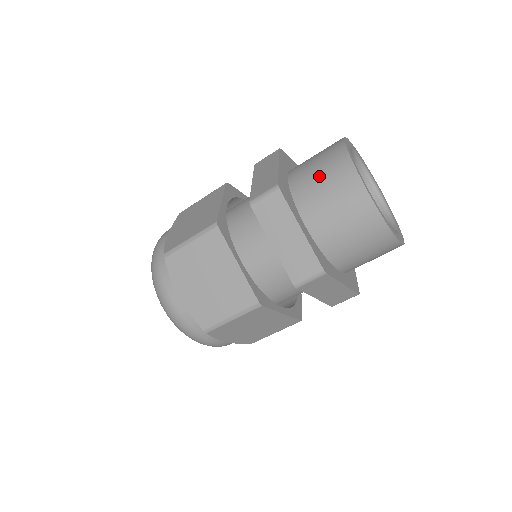
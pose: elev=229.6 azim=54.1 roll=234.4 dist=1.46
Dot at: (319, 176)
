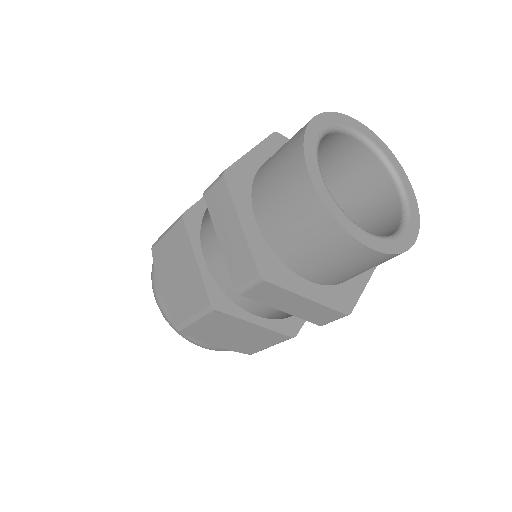
Dot at: (299, 235)
